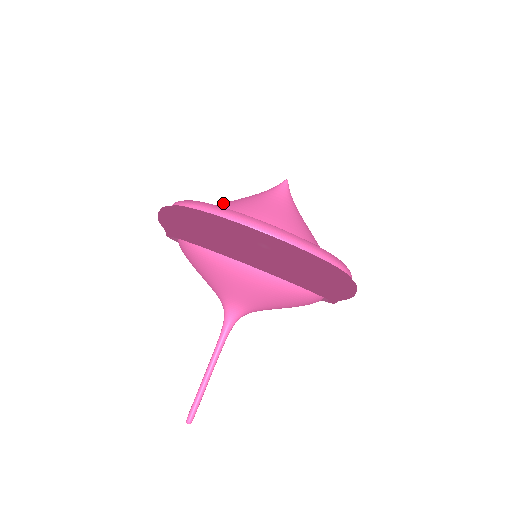
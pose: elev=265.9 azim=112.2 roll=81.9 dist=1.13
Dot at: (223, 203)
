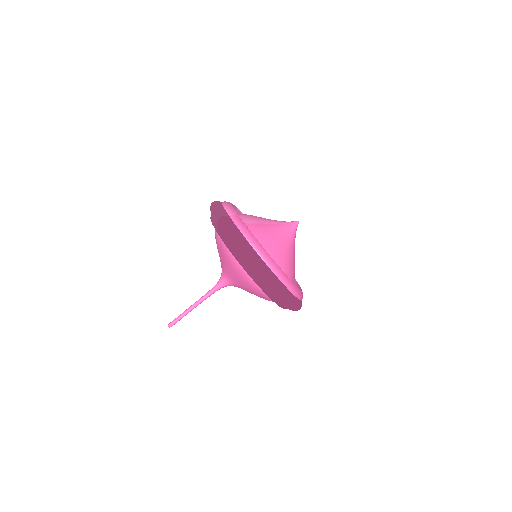
Dot at: (264, 233)
